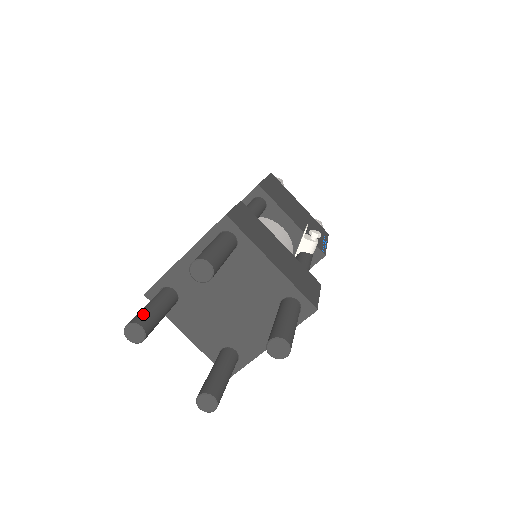
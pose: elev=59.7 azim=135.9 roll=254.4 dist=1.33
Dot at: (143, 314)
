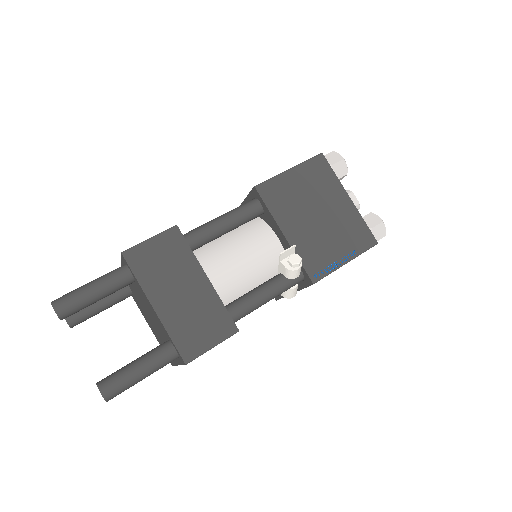
Dot at: occluded
